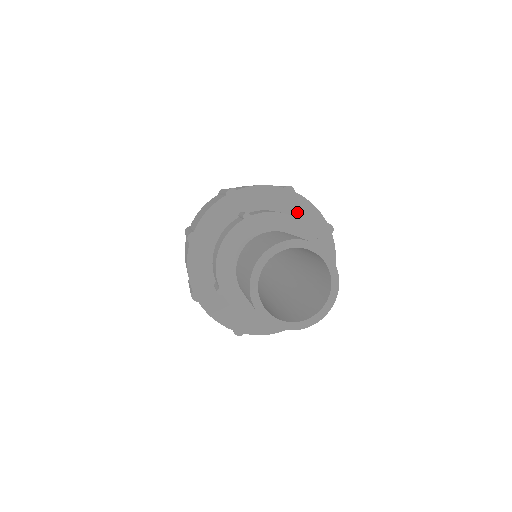
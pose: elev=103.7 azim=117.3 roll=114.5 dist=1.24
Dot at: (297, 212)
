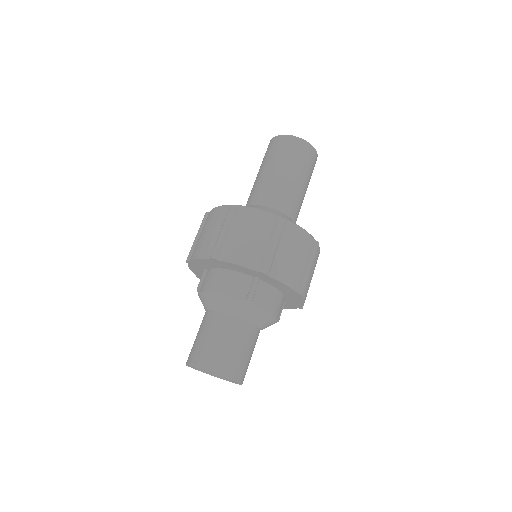
Dot at: (291, 297)
